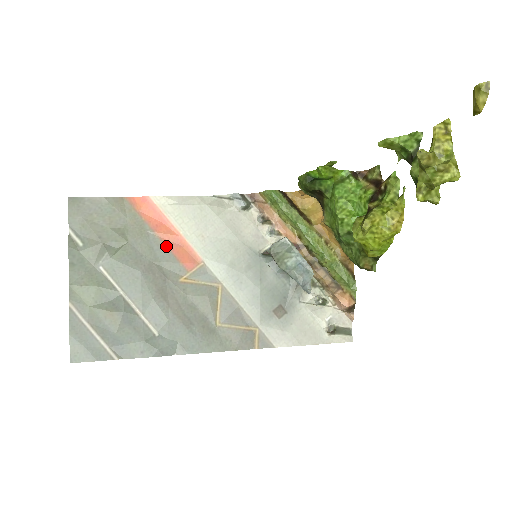
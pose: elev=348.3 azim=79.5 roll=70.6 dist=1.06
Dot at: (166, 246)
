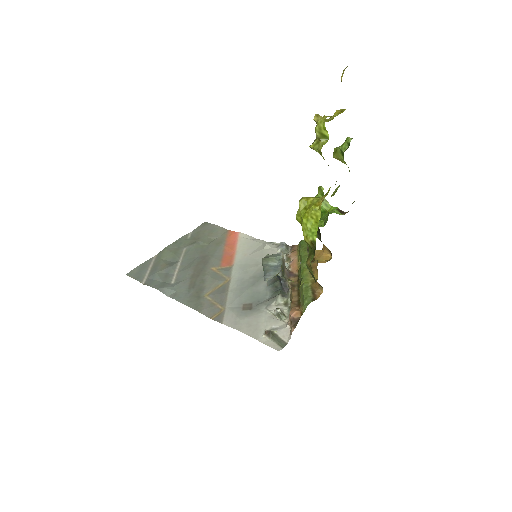
Dot at: (223, 253)
